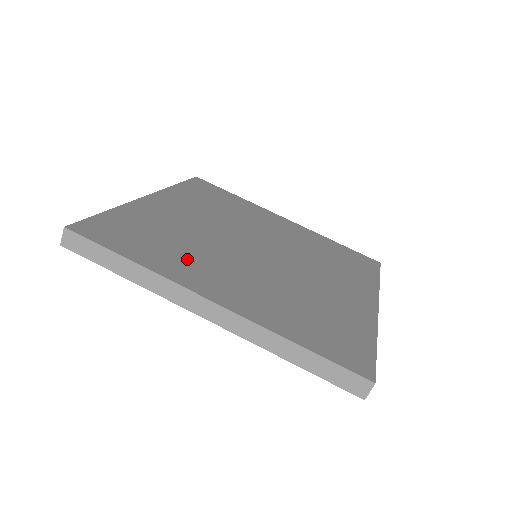
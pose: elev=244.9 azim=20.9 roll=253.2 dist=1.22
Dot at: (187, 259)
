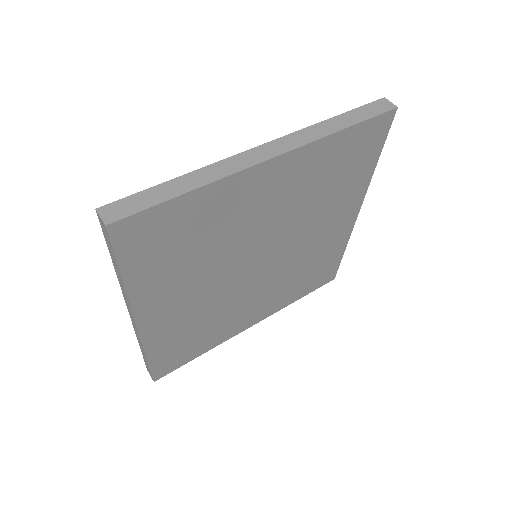
Dot at: occluded
